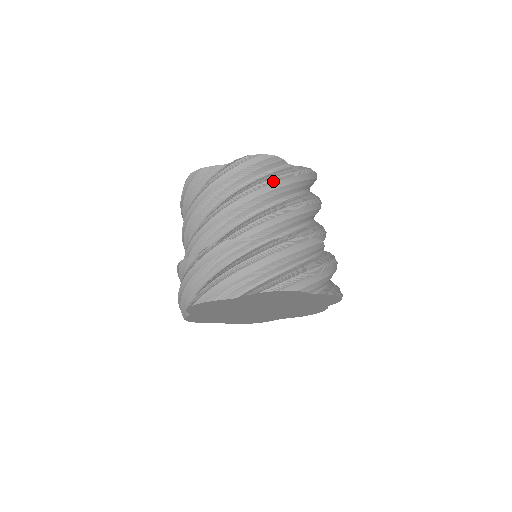
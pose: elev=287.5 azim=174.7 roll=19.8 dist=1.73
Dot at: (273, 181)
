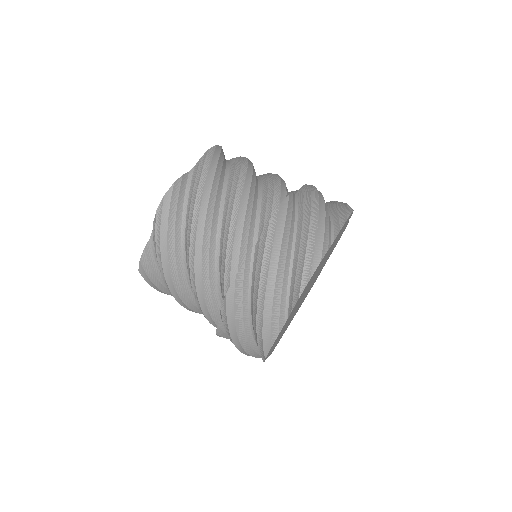
Dot at: (198, 205)
